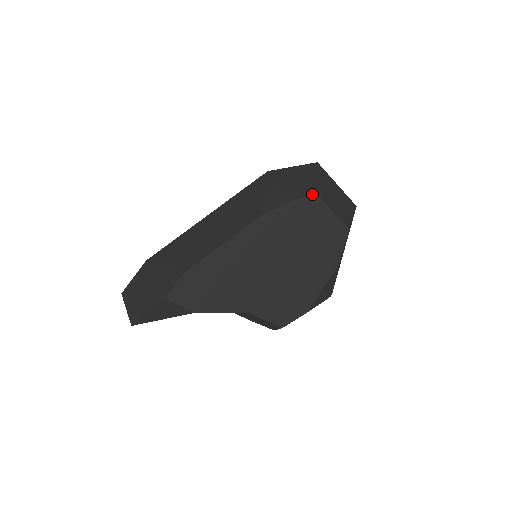
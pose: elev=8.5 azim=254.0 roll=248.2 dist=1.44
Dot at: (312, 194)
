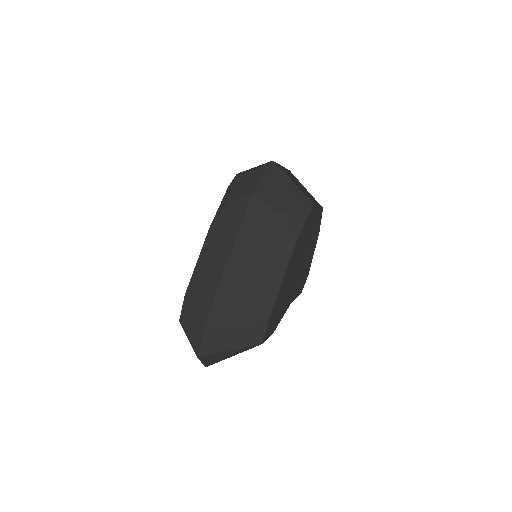
Dot at: (310, 206)
